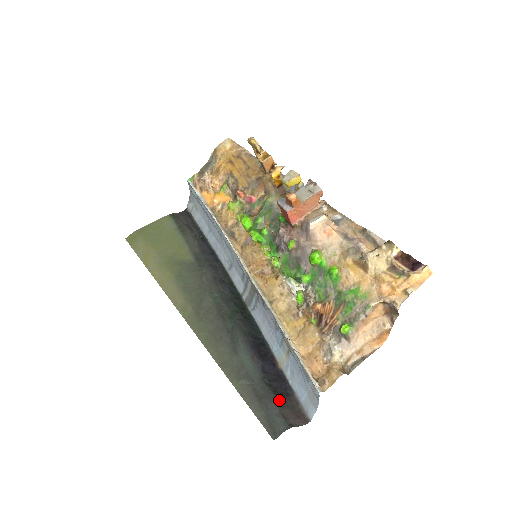
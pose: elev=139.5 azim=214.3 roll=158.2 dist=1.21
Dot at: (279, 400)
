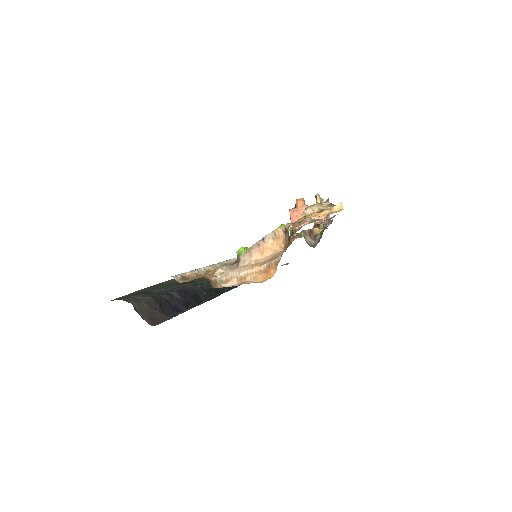
Dot at: (151, 300)
